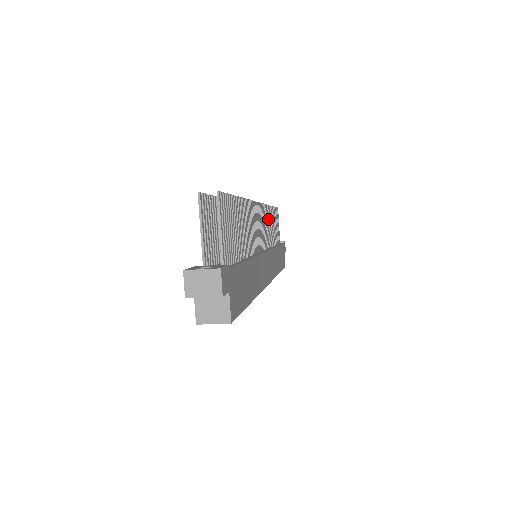
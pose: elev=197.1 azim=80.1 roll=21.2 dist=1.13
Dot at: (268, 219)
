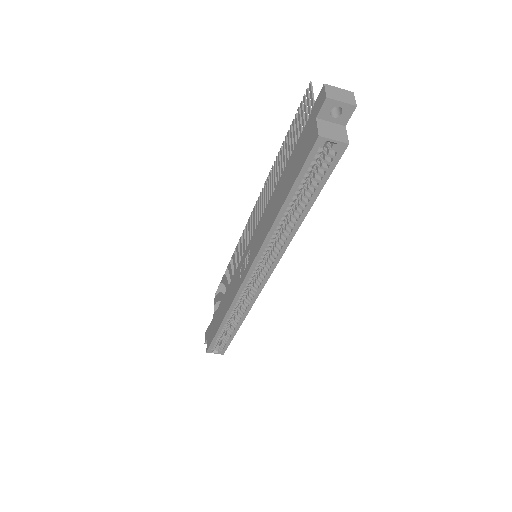
Dot at: occluded
